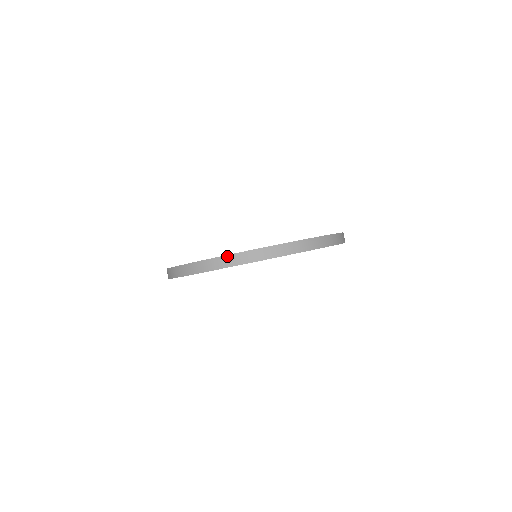
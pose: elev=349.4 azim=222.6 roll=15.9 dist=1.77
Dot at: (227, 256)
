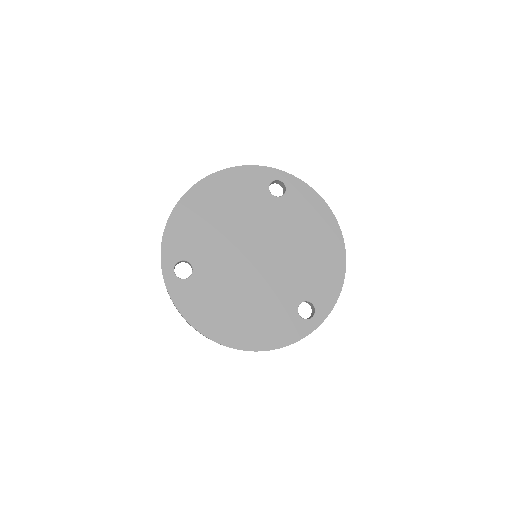
Dot at: (184, 318)
